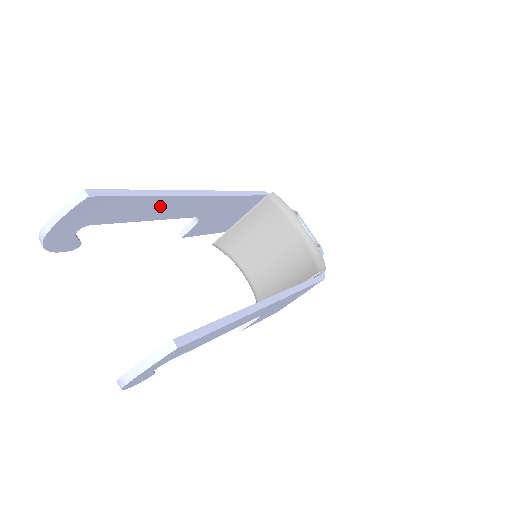
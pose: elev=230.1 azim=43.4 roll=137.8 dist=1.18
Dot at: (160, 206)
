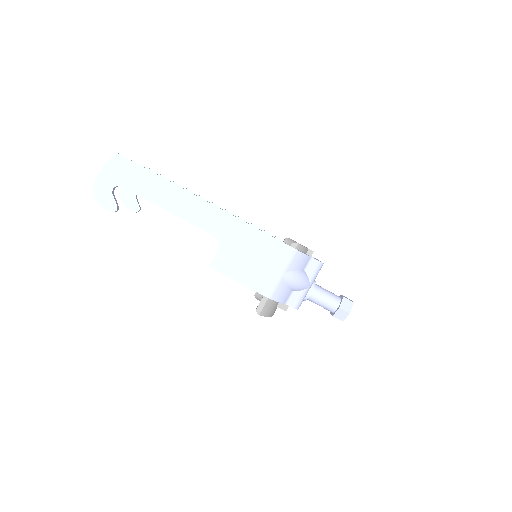
Dot at: occluded
